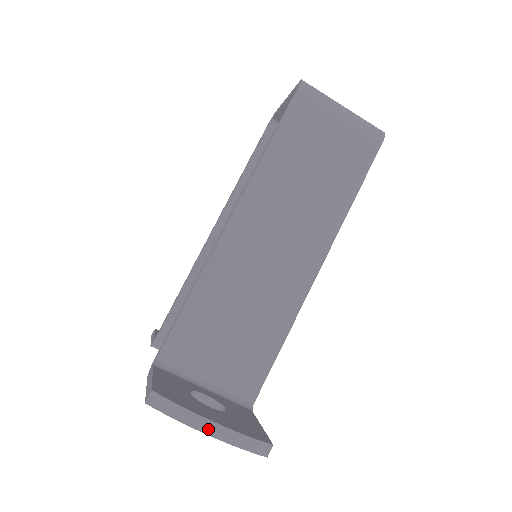
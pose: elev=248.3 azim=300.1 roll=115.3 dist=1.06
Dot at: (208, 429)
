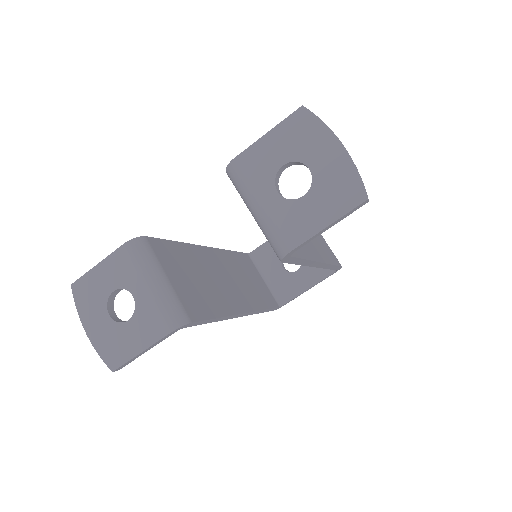
Dot at: occluded
